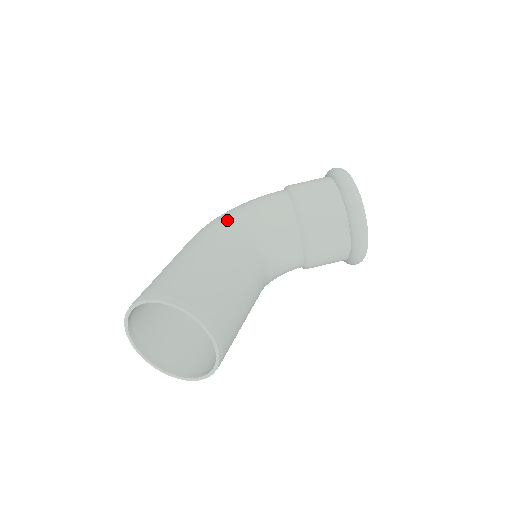
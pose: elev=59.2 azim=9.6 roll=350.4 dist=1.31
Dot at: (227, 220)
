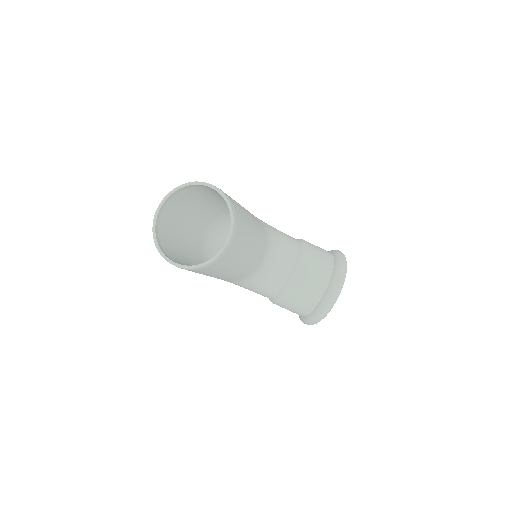
Dot at: occluded
